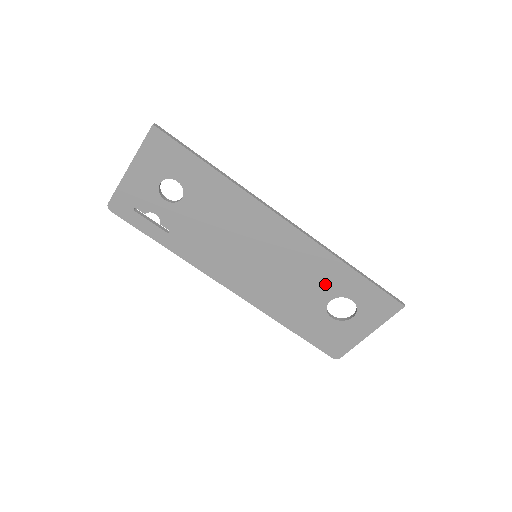
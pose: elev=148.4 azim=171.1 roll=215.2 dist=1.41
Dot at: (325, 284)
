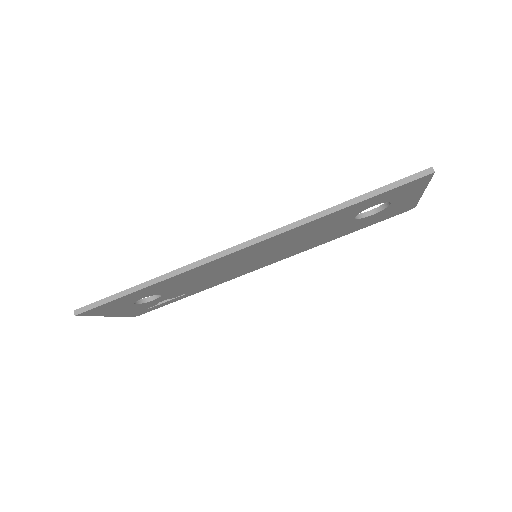
Dot at: (334, 222)
